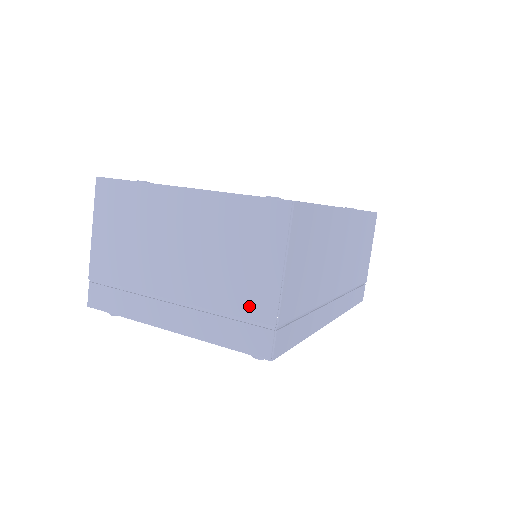
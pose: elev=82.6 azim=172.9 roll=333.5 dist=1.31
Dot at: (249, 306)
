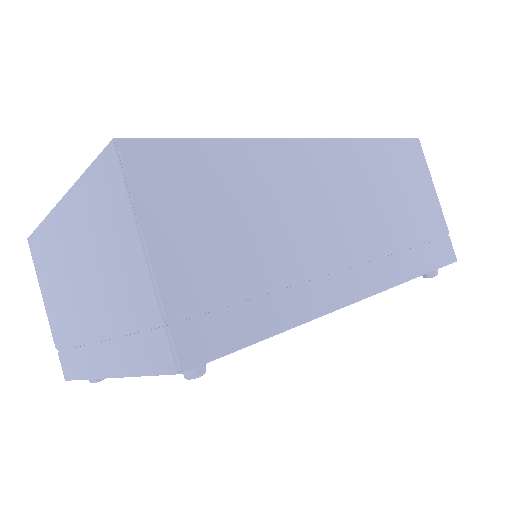
Dot at: (136, 306)
